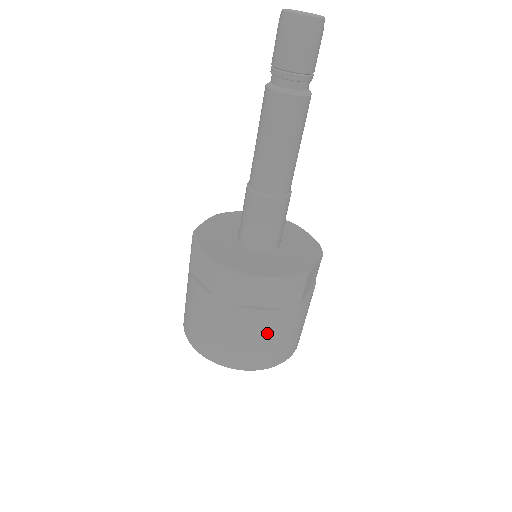
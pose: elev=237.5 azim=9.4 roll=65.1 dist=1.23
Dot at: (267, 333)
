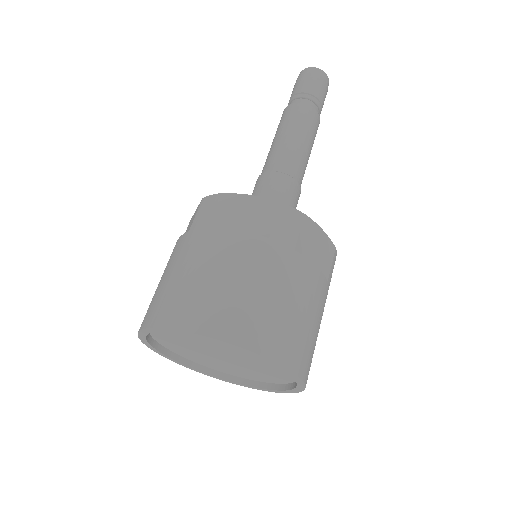
Dot at: (241, 269)
